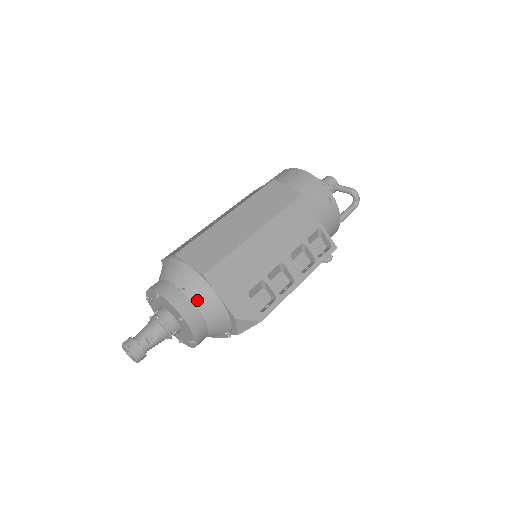
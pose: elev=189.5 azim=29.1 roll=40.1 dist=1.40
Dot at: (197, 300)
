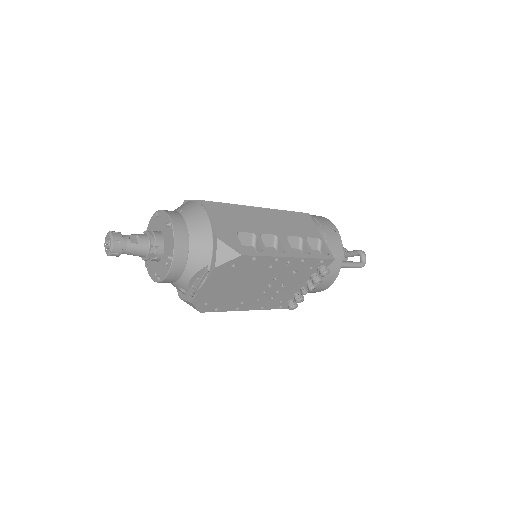
Dot at: (189, 218)
